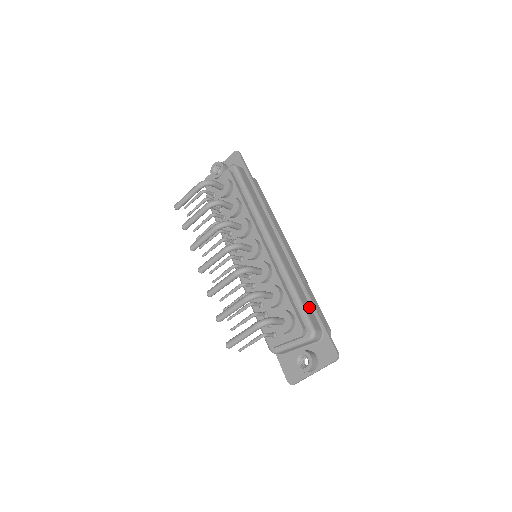
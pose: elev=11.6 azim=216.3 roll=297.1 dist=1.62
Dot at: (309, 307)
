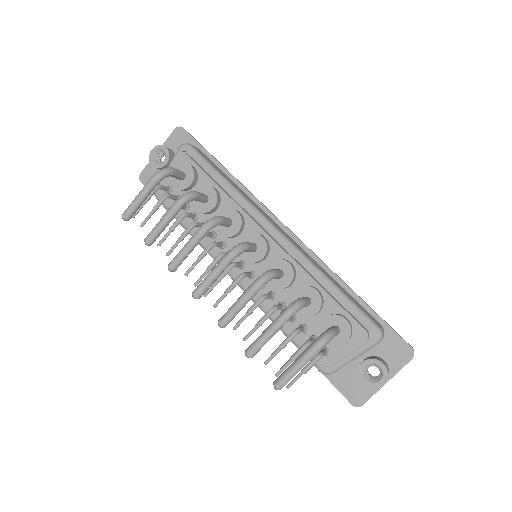
Dot at: (356, 301)
